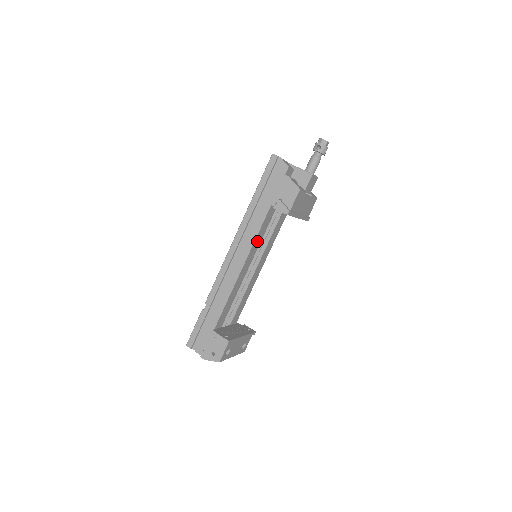
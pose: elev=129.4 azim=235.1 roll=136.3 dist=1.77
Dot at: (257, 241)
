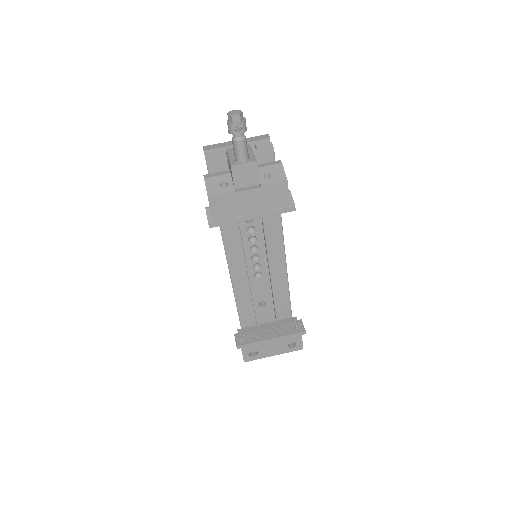
Dot at: (232, 246)
